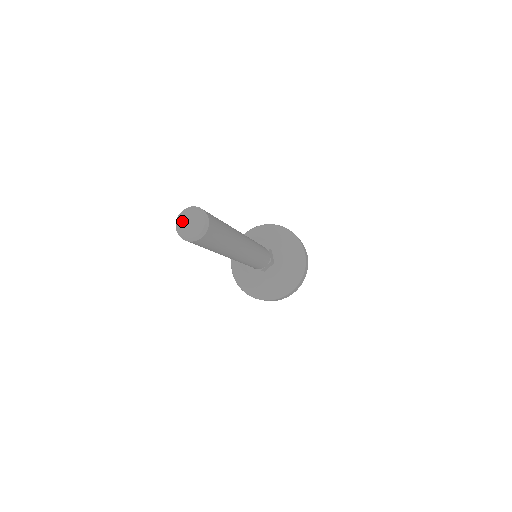
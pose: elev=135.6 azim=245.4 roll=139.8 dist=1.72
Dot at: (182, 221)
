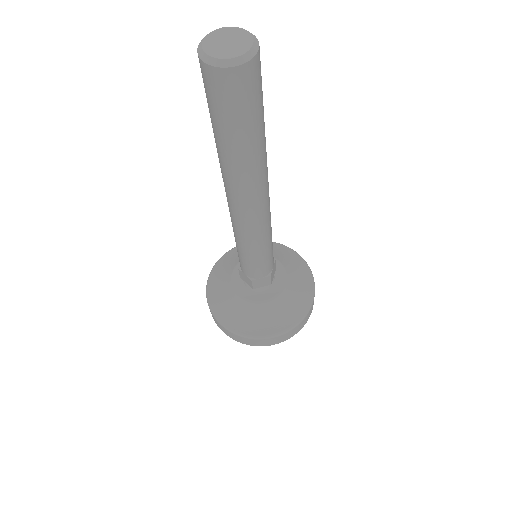
Dot at: (211, 46)
